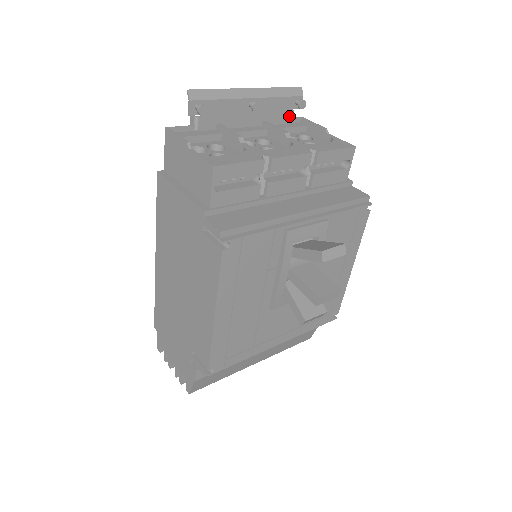
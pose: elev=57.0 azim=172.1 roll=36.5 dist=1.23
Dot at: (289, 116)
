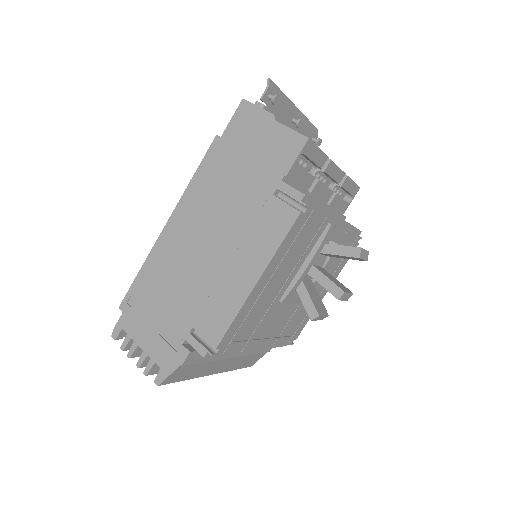
Dot at: occluded
